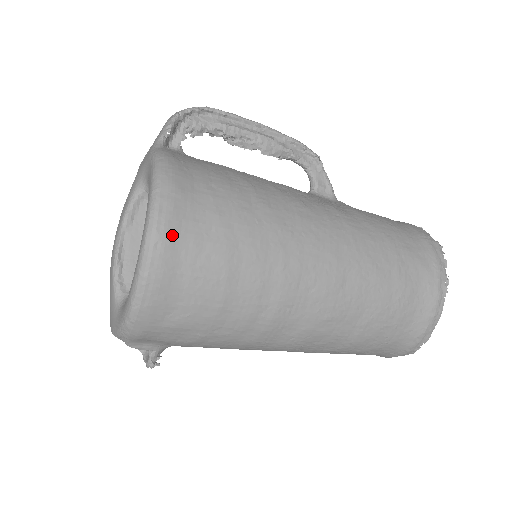
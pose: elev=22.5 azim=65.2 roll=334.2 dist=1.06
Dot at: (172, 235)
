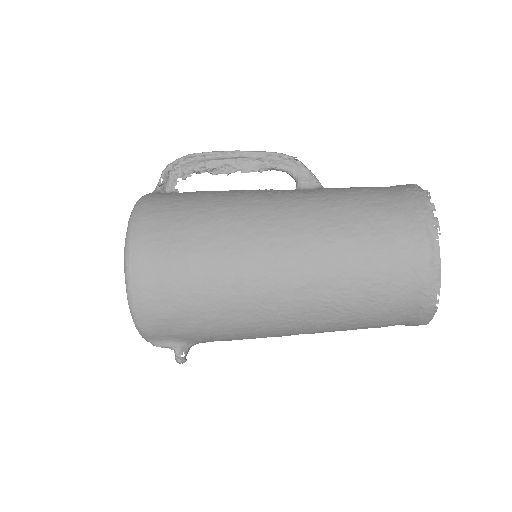
Dot at: (141, 245)
